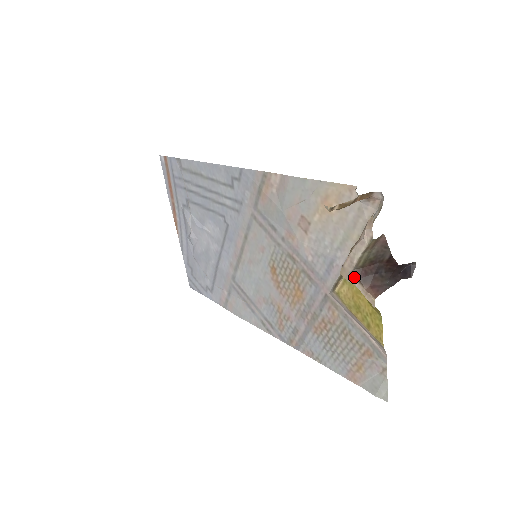
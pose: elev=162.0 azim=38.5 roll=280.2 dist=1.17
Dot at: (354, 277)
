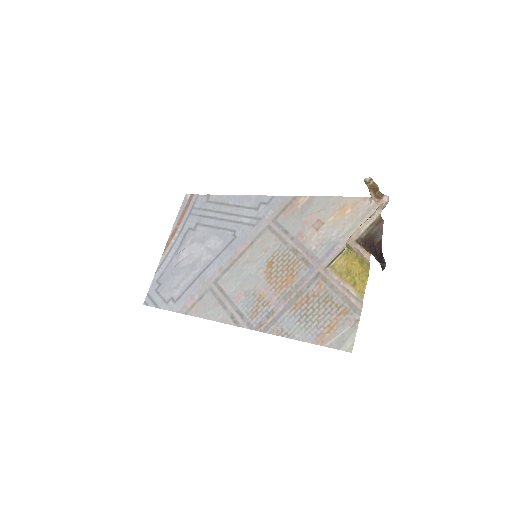
Dot at: (358, 242)
